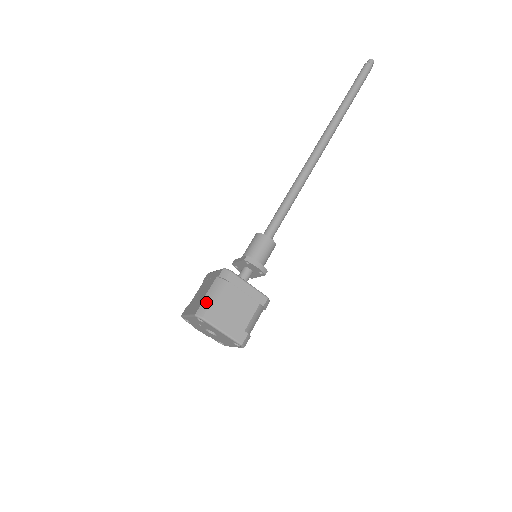
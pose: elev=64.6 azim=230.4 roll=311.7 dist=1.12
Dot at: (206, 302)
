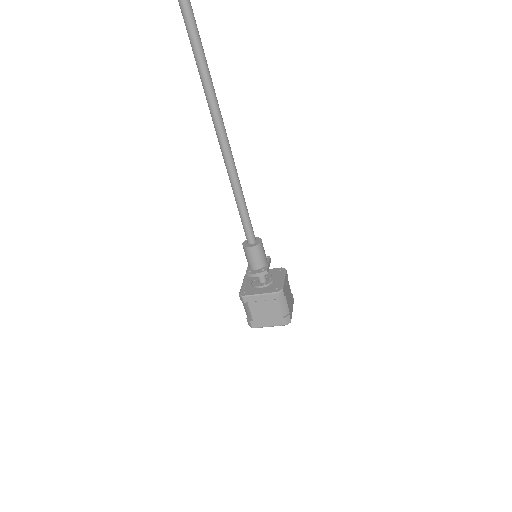
Dot at: (248, 317)
